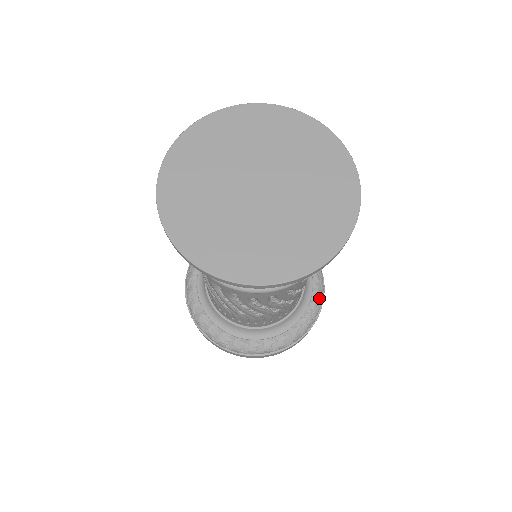
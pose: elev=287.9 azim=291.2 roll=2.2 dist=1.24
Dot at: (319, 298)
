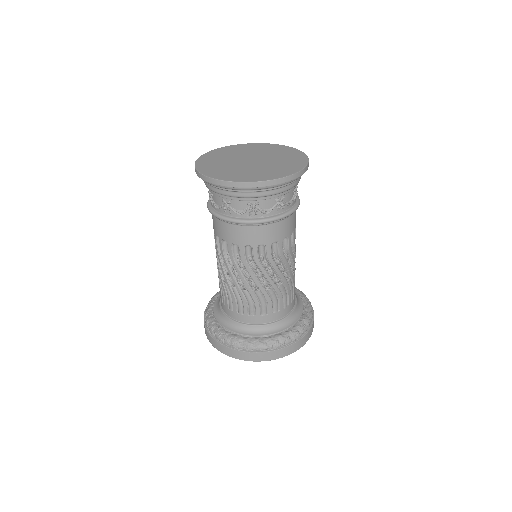
Dot at: (306, 297)
